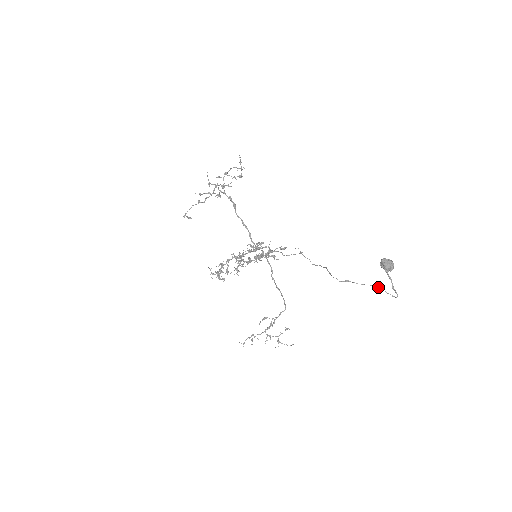
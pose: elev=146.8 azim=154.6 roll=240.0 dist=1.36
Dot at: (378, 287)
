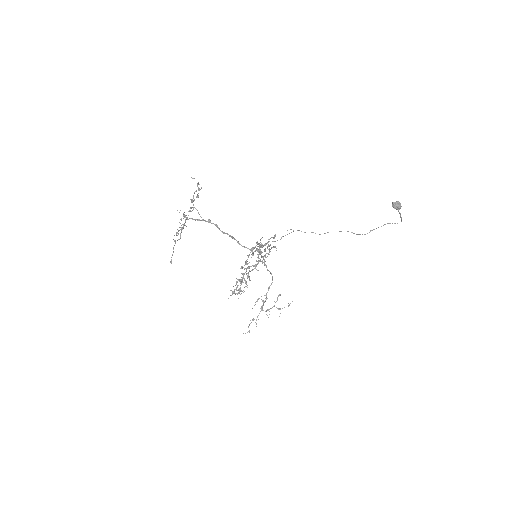
Dot at: (388, 223)
